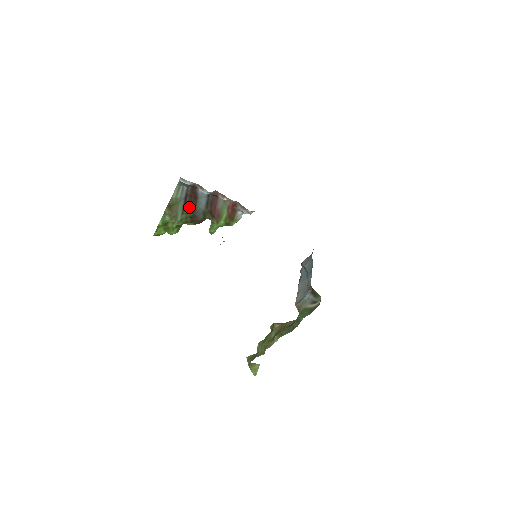
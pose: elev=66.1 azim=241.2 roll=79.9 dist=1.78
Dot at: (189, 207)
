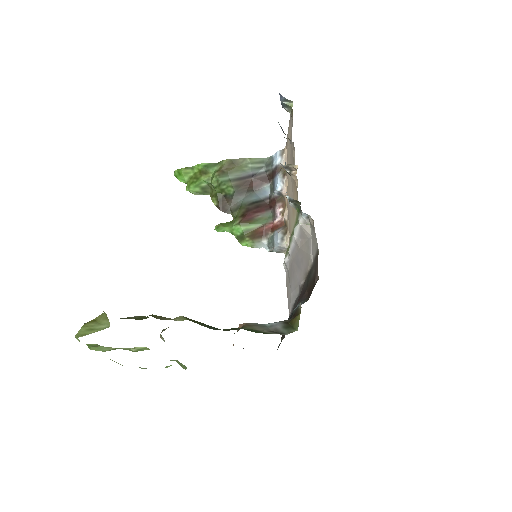
Dot at: (241, 185)
